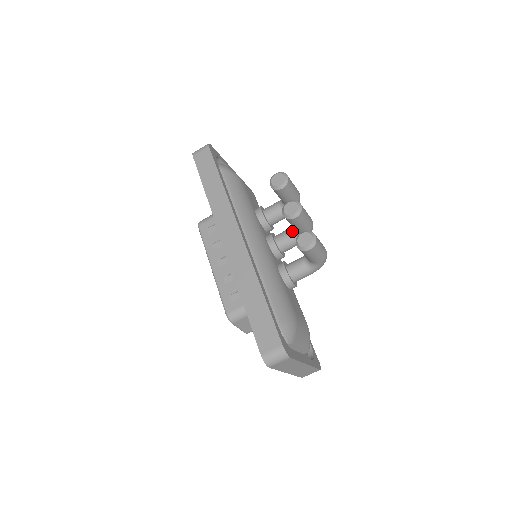
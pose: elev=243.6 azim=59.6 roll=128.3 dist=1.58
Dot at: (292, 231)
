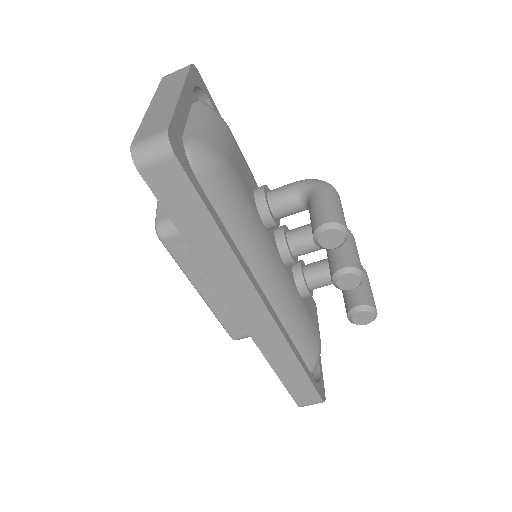
Dot at: occluded
